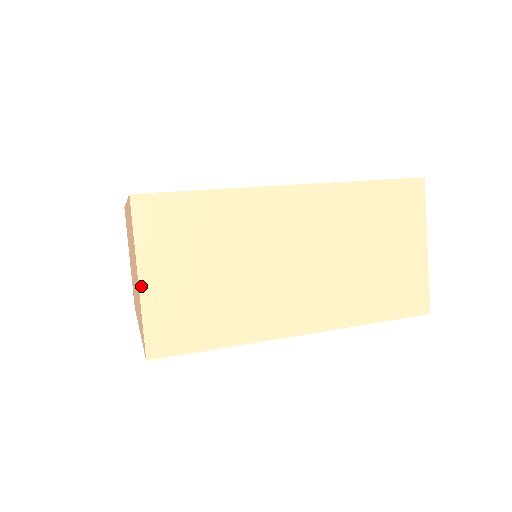
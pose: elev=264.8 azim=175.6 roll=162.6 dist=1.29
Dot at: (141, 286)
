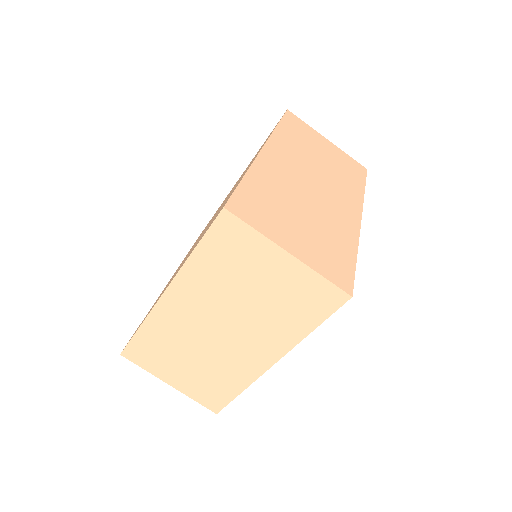
Dot at: (296, 256)
